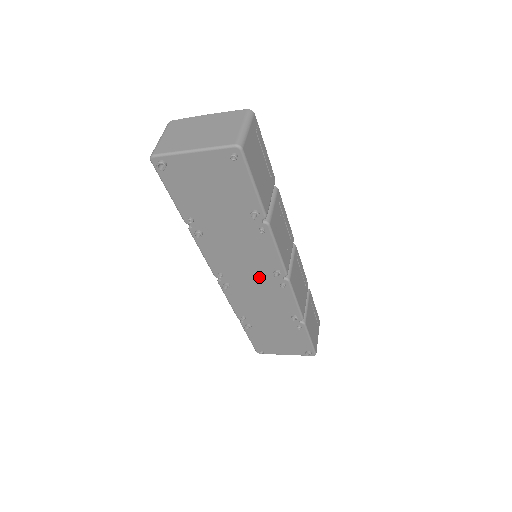
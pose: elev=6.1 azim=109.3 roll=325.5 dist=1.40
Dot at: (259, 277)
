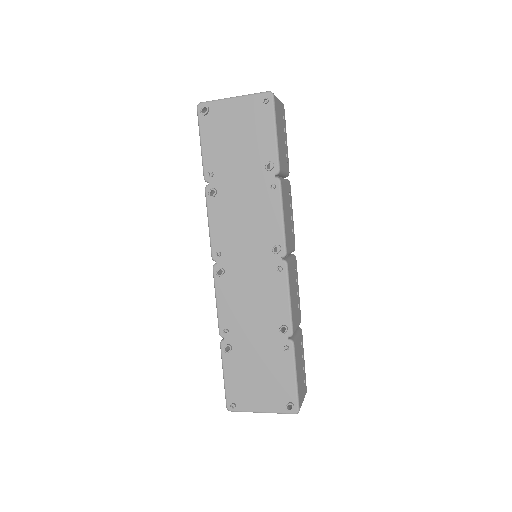
Dot at: (257, 258)
